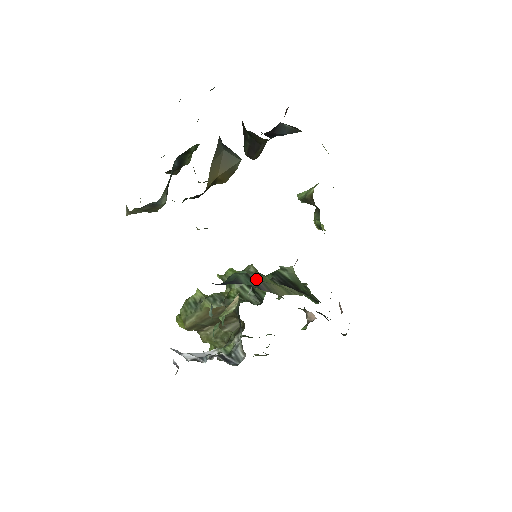
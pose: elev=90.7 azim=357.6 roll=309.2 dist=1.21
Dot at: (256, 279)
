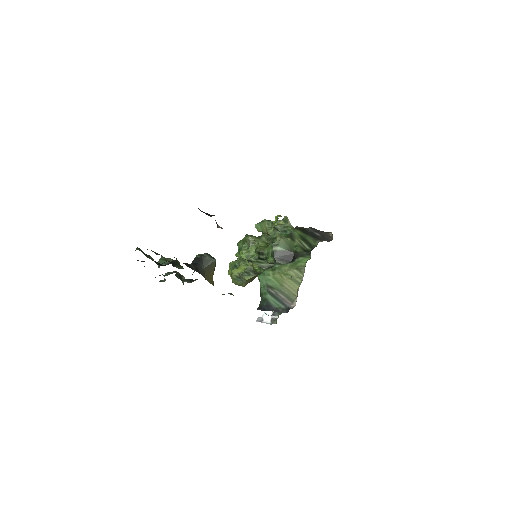
Dot at: (277, 293)
